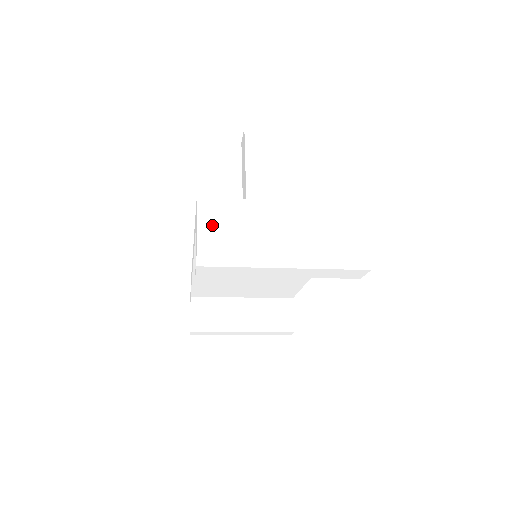
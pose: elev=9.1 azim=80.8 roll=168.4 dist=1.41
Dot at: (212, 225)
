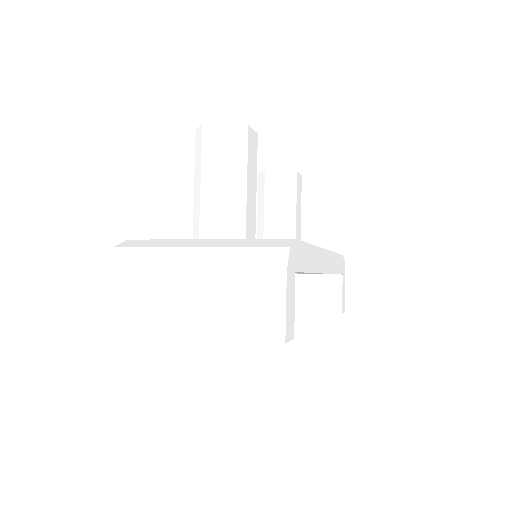
Dot at: (120, 284)
